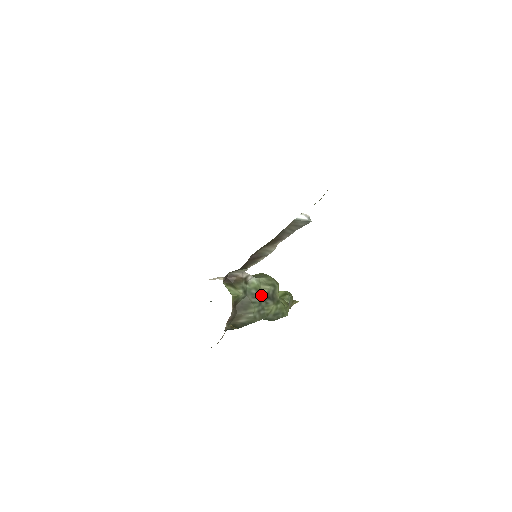
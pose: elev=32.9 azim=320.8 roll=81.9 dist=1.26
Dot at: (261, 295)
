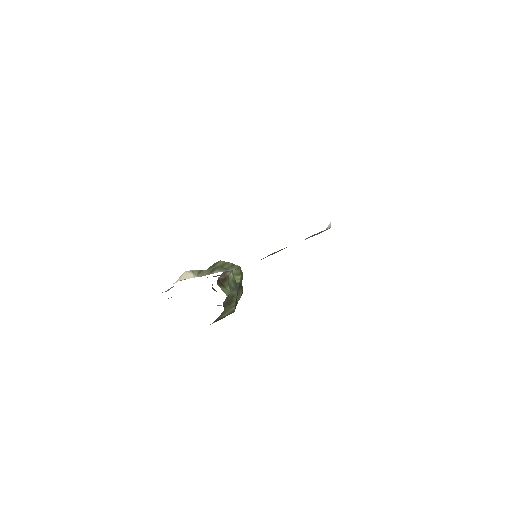
Dot at: (237, 286)
